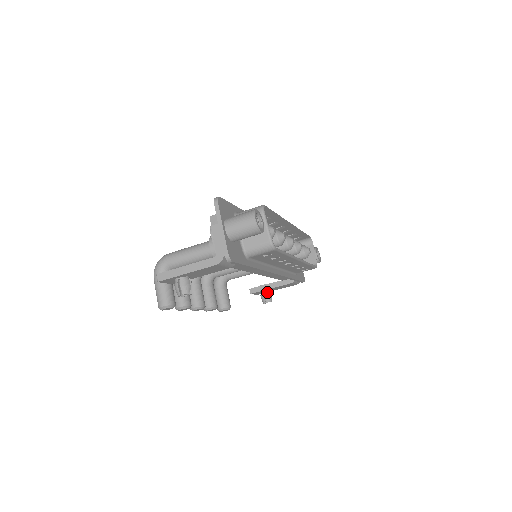
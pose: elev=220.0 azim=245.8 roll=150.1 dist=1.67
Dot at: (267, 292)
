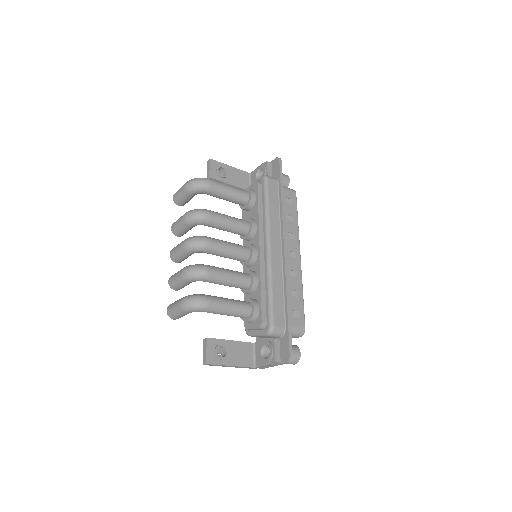
Dot at: occluded
